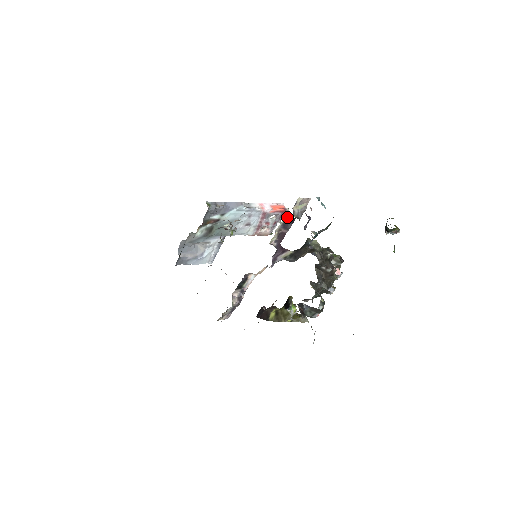
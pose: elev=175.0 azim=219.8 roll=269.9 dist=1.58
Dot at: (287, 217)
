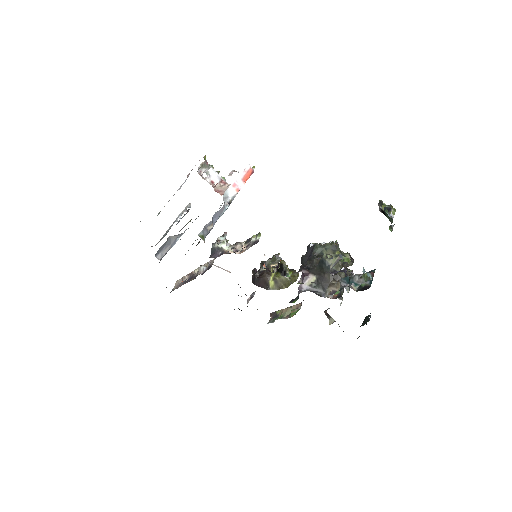
Dot at: occluded
